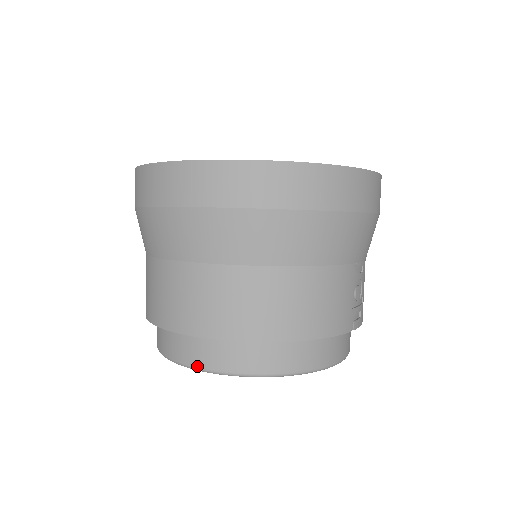
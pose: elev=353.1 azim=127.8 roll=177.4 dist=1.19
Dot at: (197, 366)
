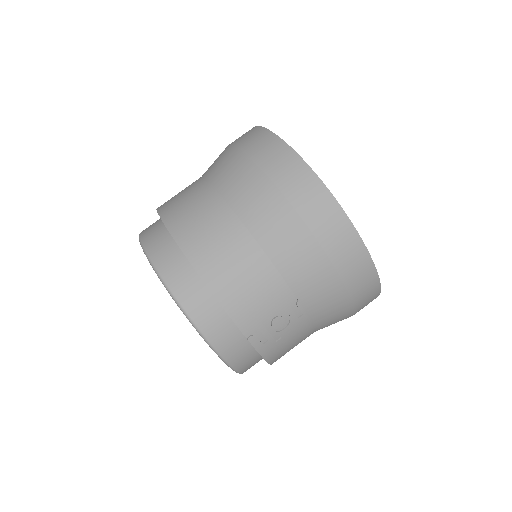
Dot at: (144, 243)
